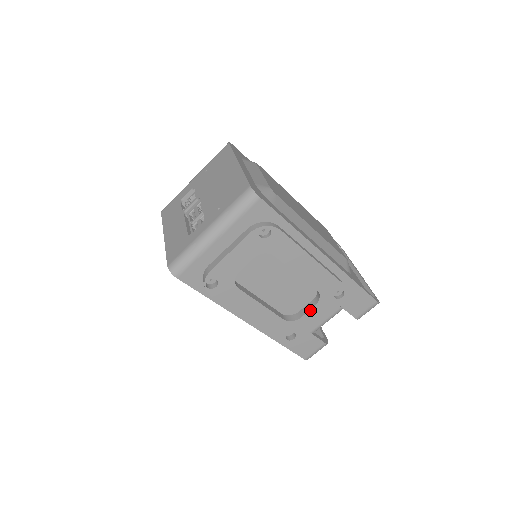
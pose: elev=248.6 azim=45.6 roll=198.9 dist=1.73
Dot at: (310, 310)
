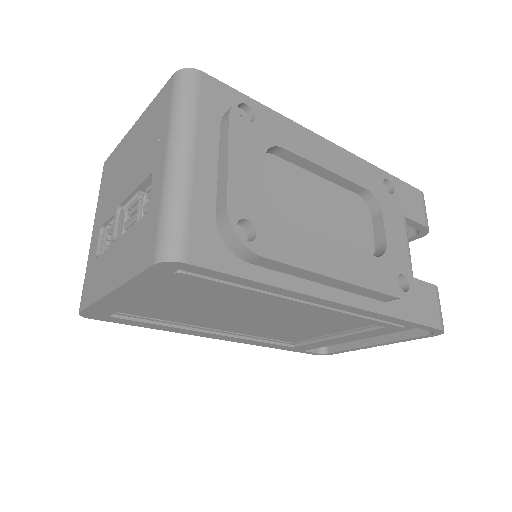
Dot at: (384, 225)
